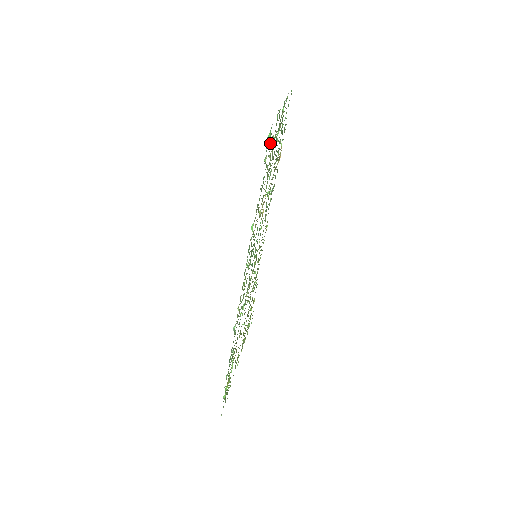
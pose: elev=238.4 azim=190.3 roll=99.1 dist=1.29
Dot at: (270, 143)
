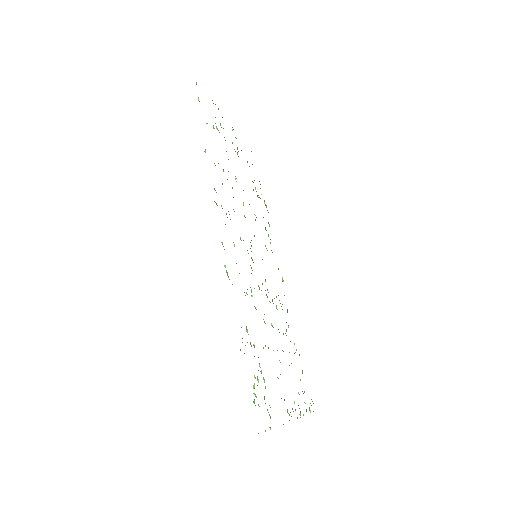
Dot at: occluded
